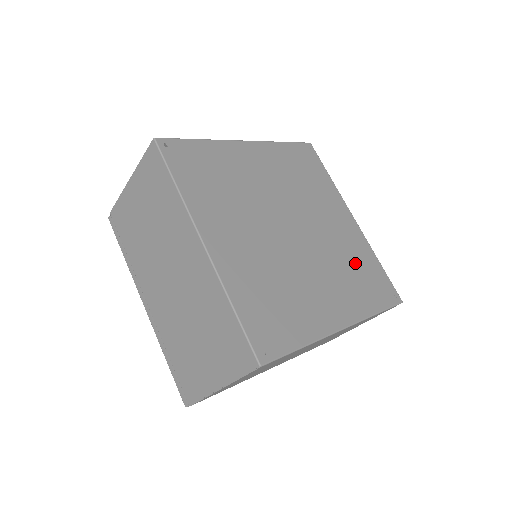
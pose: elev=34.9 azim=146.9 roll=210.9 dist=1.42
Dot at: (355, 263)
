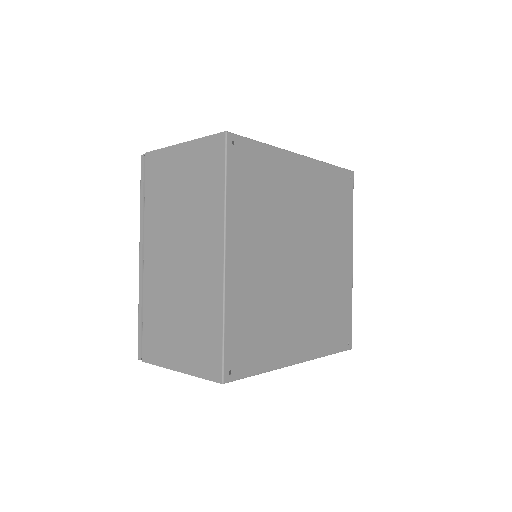
Dot at: (334, 305)
